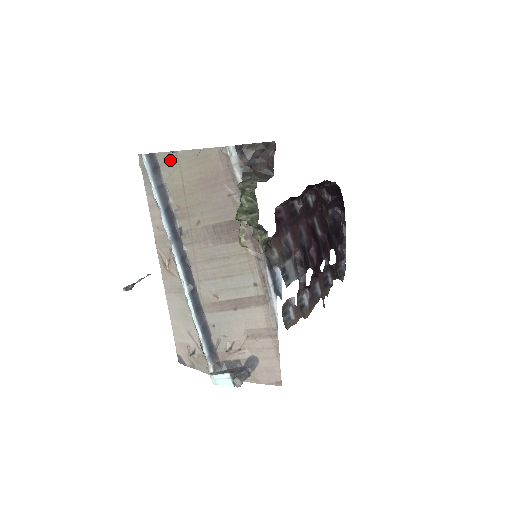
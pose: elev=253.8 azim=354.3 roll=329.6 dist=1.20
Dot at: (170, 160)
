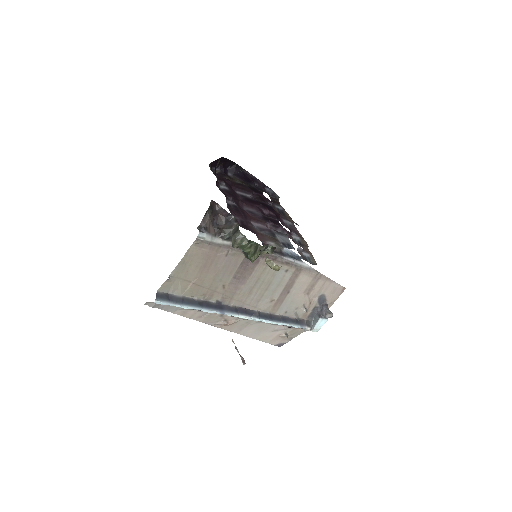
Dot at: (171, 283)
